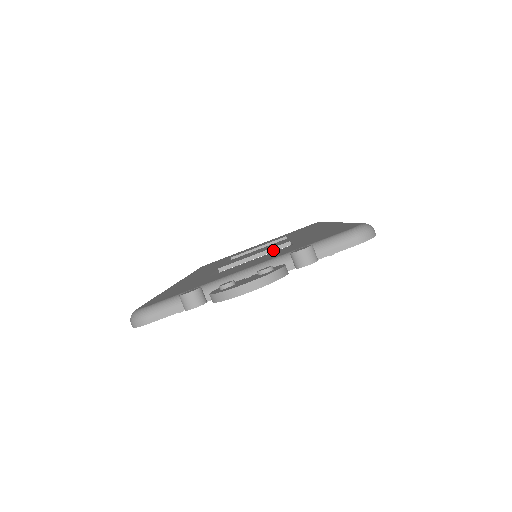
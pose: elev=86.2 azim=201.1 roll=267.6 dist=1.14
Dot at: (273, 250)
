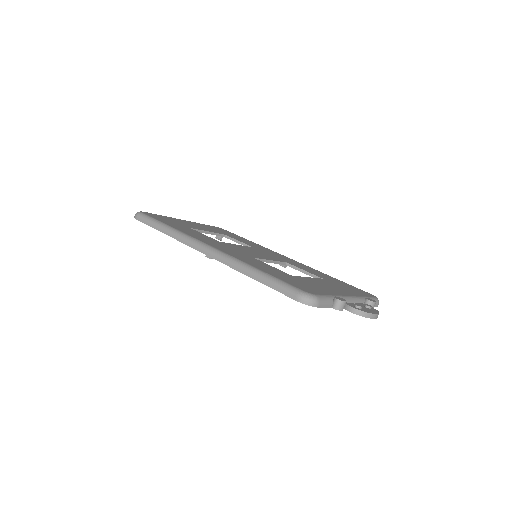
Dot at: (279, 263)
